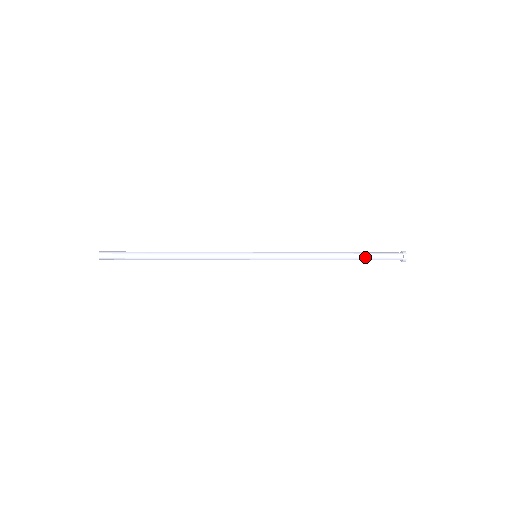
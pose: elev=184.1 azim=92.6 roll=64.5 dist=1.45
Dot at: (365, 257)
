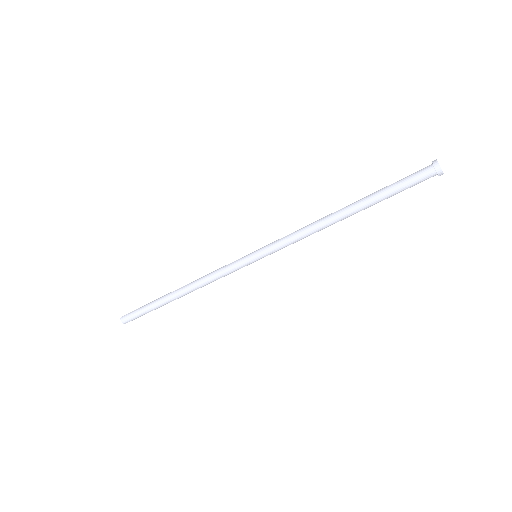
Dot at: (380, 193)
